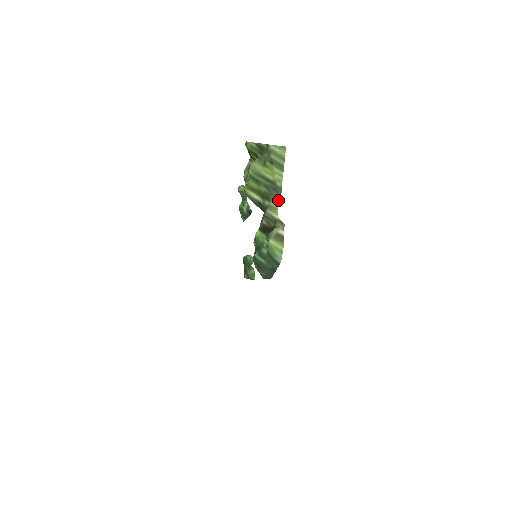
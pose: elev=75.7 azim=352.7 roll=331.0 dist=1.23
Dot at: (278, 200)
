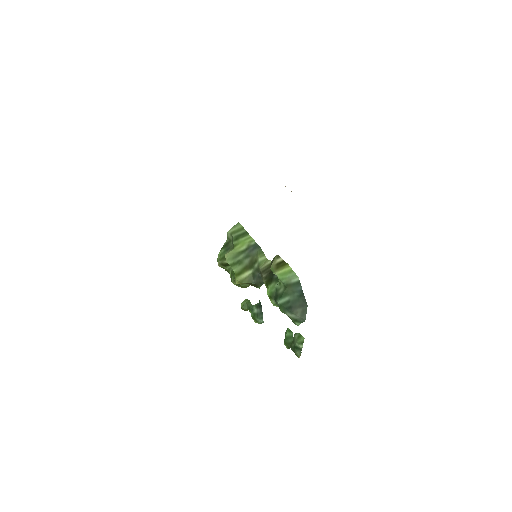
Dot at: (261, 252)
